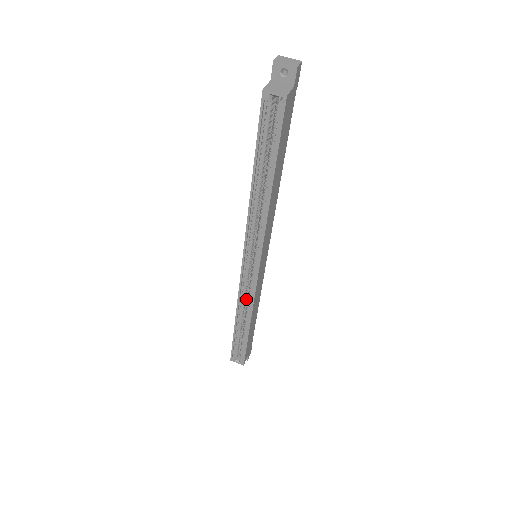
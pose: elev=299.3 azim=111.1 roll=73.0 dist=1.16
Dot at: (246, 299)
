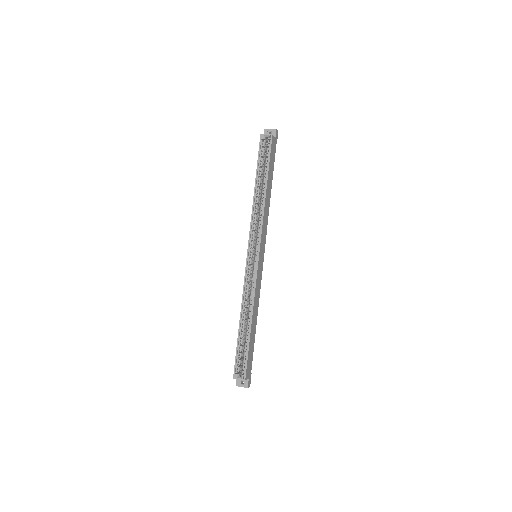
Dot at: (249, 296)
